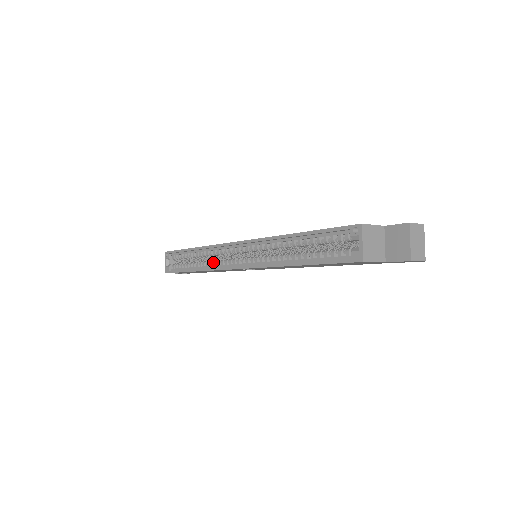
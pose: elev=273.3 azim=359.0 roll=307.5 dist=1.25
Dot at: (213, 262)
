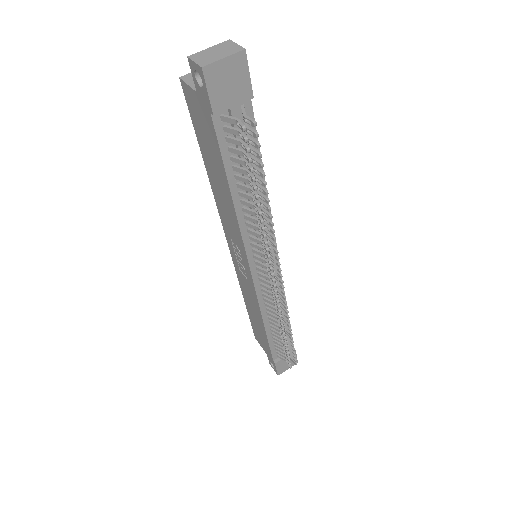
Dot at: occluded
